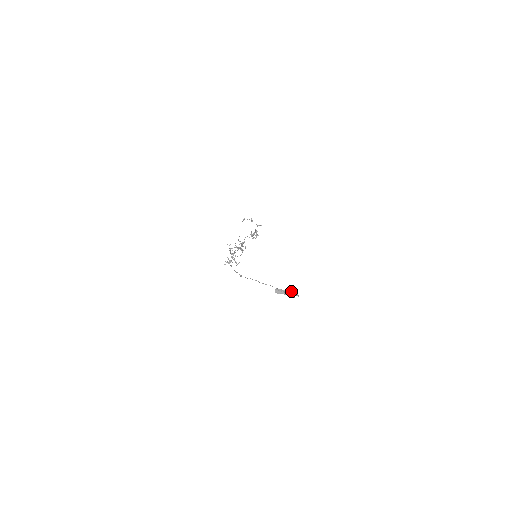
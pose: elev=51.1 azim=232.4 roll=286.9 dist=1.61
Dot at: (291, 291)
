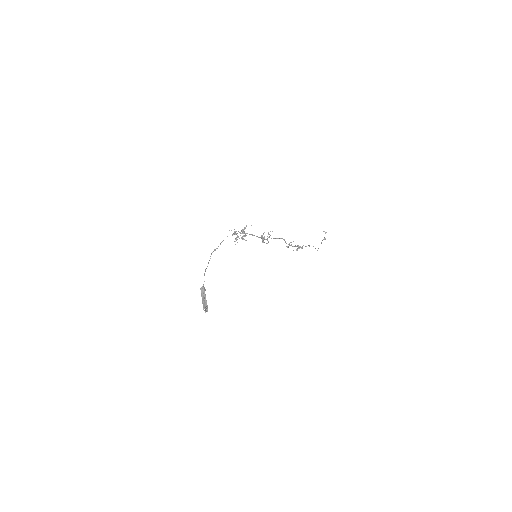
Dot at: occluded
